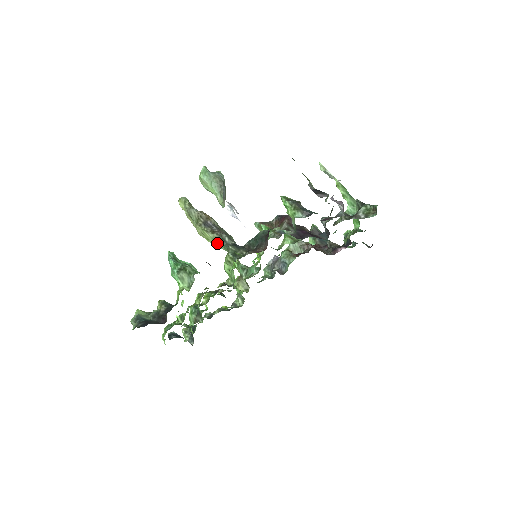
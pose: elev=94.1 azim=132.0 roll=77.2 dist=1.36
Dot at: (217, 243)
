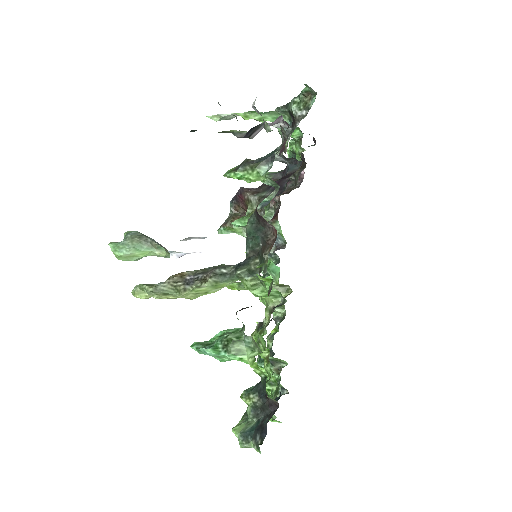
Dot at: (220, 285)
